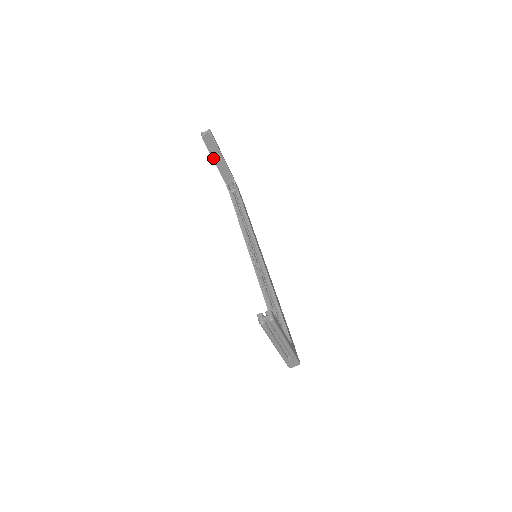
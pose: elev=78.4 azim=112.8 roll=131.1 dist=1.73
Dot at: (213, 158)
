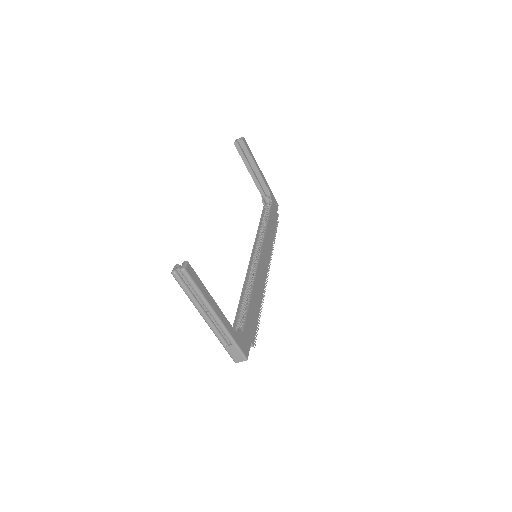
Dot at: (247, 167)
